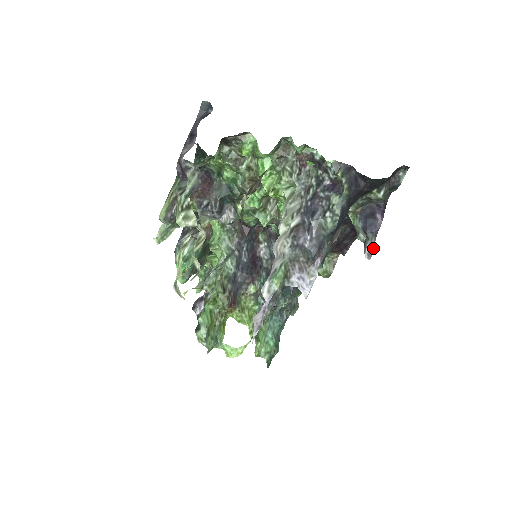
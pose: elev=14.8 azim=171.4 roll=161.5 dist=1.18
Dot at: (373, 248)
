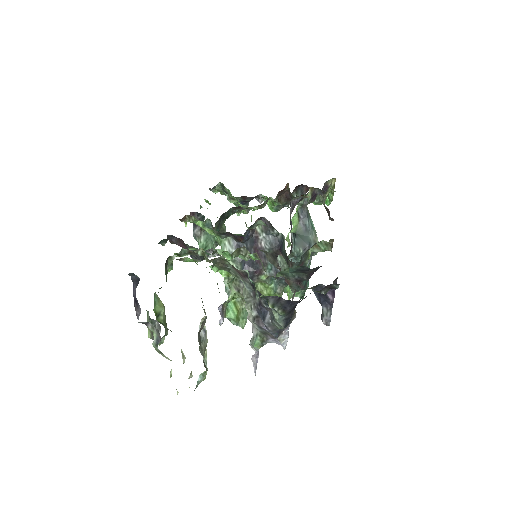
Dot at: (330, 318)
